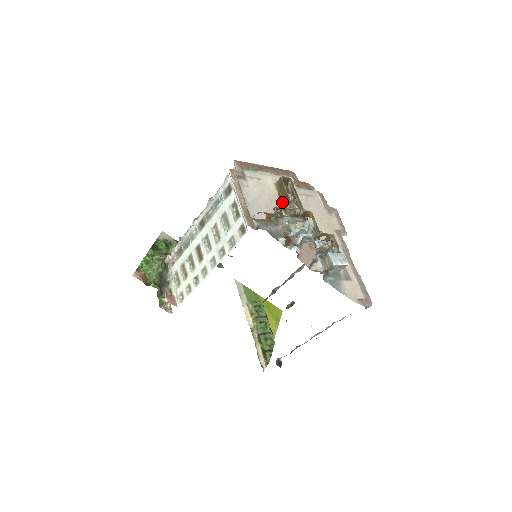
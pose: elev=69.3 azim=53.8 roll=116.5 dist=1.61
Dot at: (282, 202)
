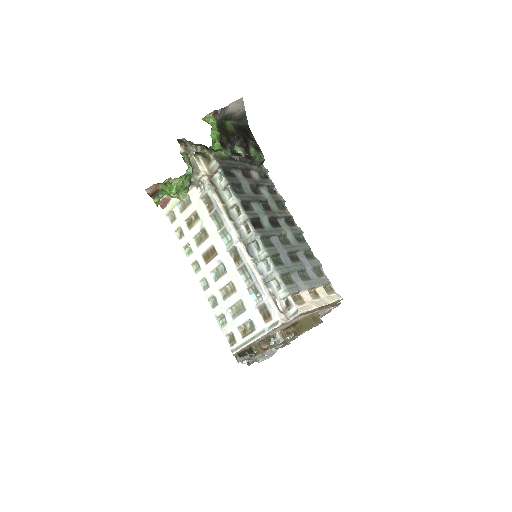
Dot at: (291, 326)
